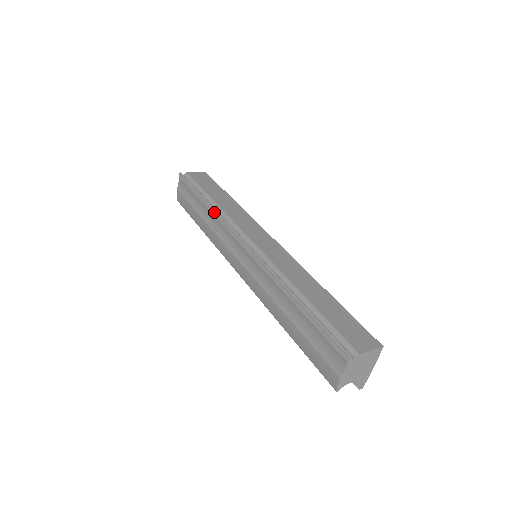
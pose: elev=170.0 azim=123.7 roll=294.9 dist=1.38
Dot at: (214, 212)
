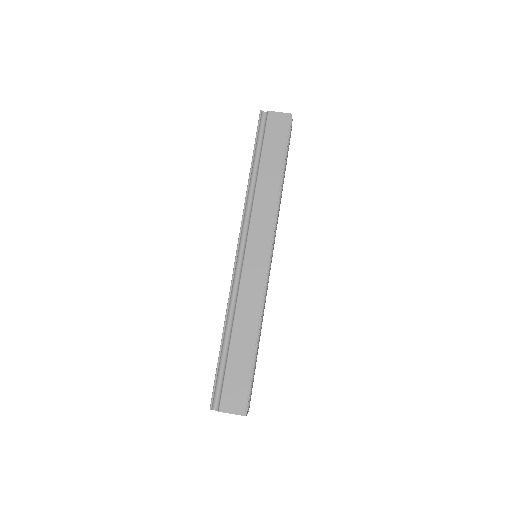
Dot at: (246, 192)
